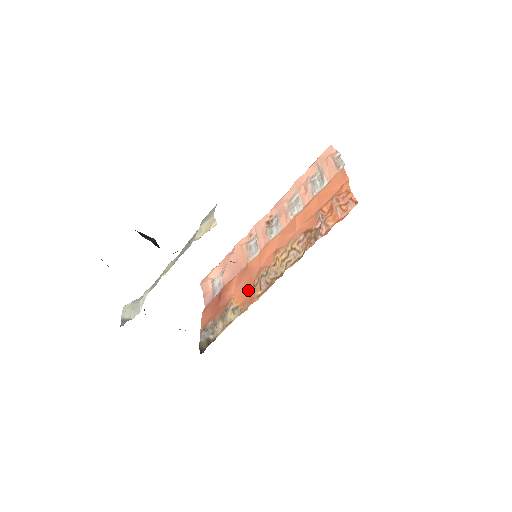
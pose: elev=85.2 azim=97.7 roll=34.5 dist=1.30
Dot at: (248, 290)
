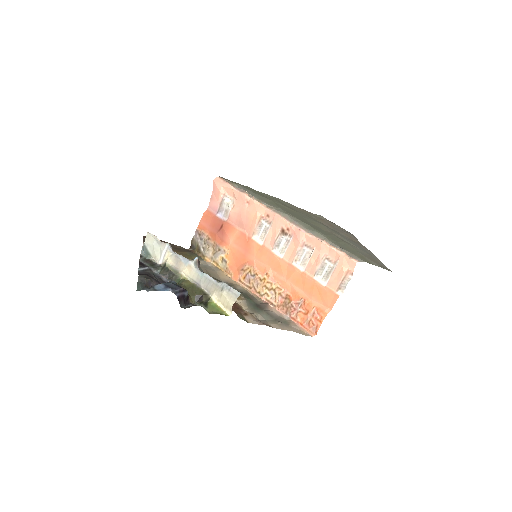
Dot at: (238, 262)
